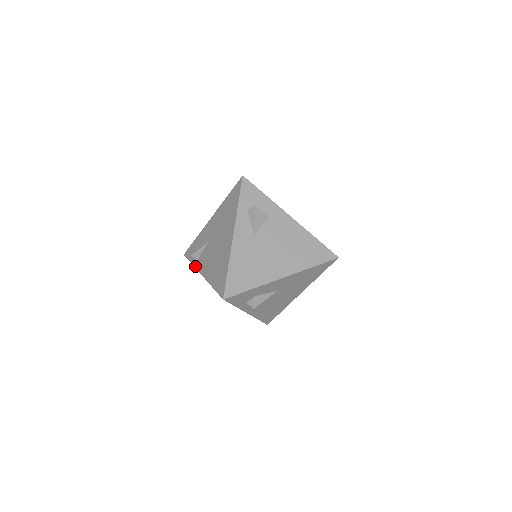
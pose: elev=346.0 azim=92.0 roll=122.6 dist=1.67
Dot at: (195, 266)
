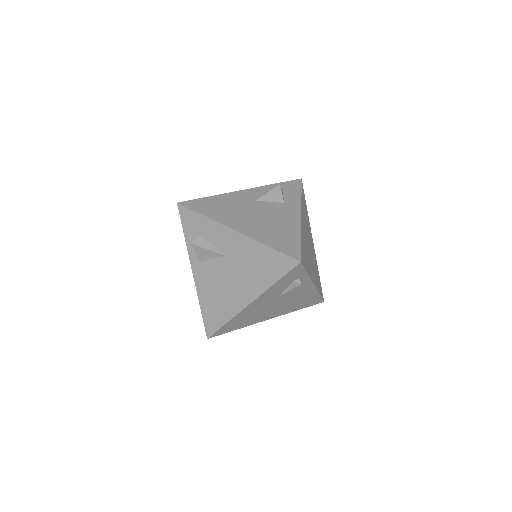
Dot at: occluded
